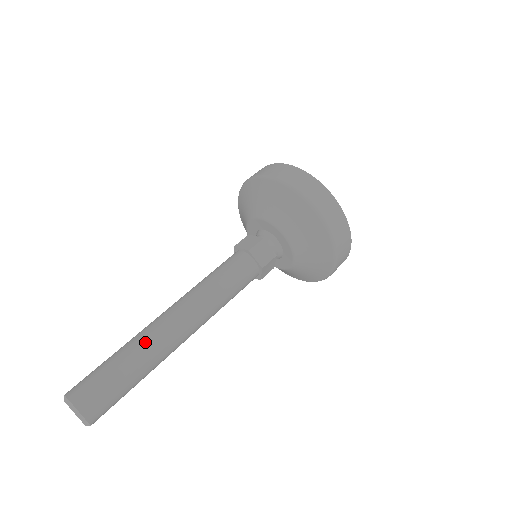
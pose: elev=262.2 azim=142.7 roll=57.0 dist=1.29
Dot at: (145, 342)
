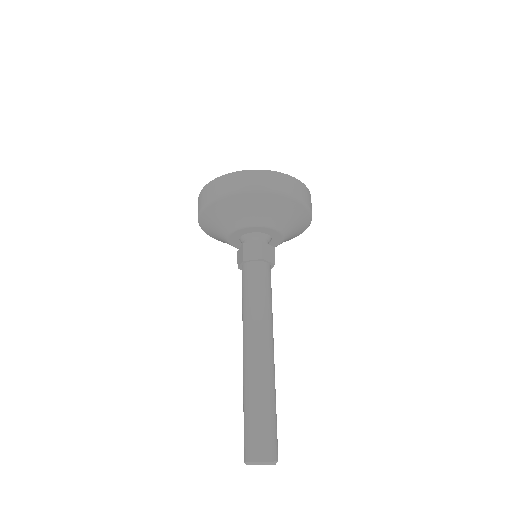
Dot at: (264, 382)
